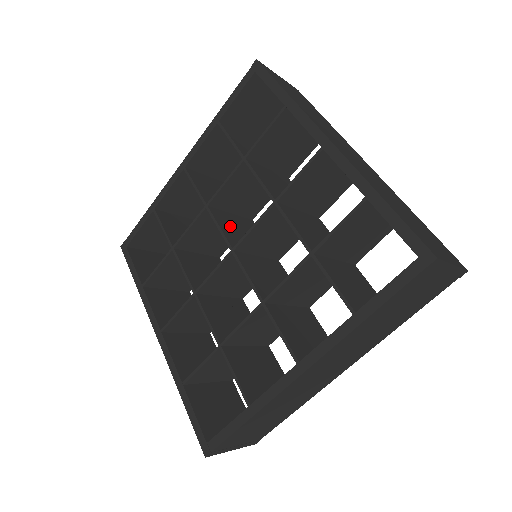
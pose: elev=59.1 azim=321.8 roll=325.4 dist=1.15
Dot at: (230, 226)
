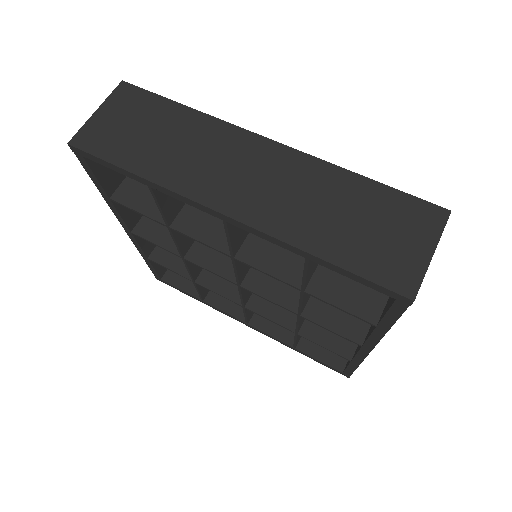
Dot at: (214, 253)
